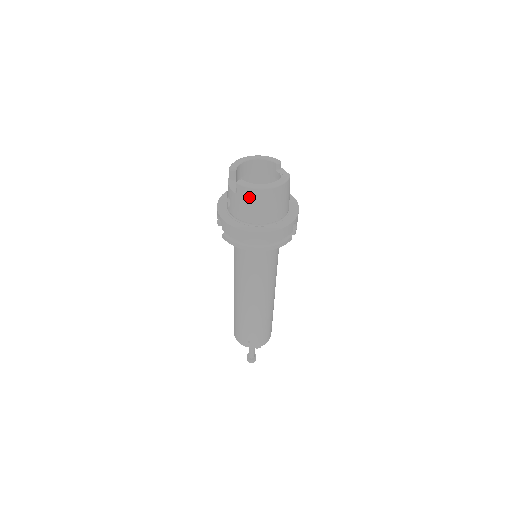
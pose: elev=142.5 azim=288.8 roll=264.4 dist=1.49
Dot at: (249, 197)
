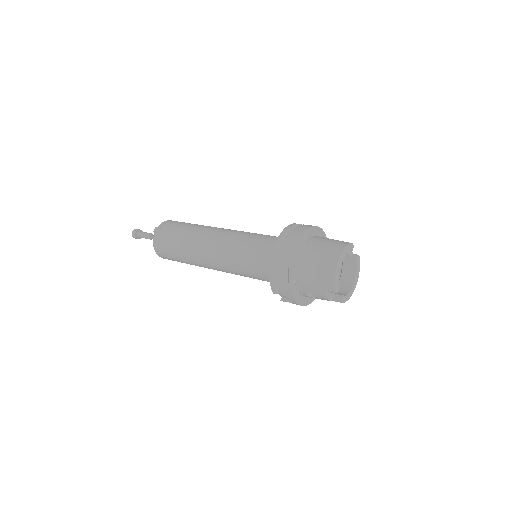
Dot at: occluded
